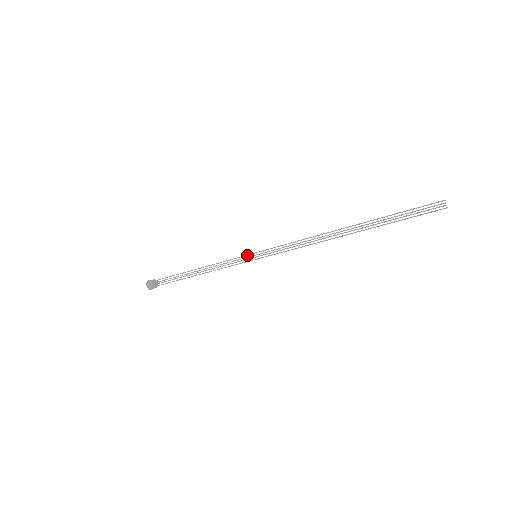
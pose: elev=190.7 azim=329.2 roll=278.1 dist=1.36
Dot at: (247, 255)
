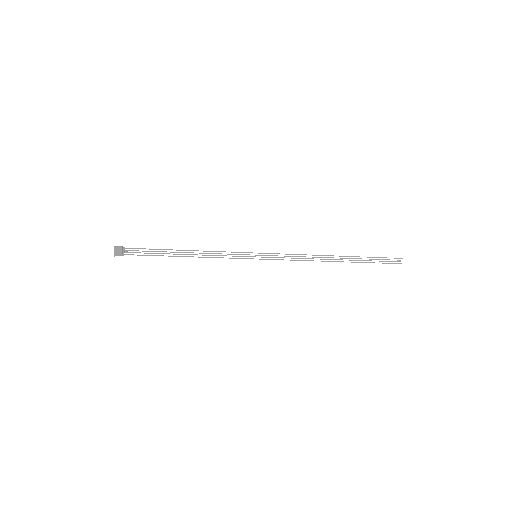
Dot at: occluded
